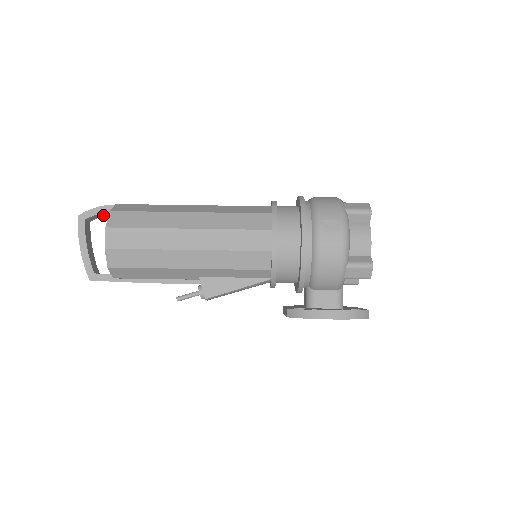
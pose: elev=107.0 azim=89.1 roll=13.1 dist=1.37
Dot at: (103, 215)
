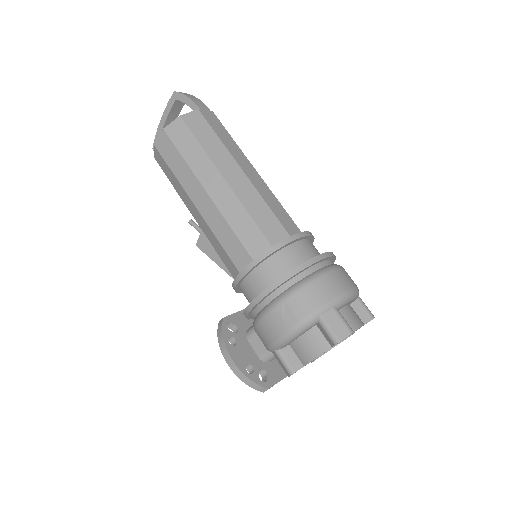
Dot at: occluded
